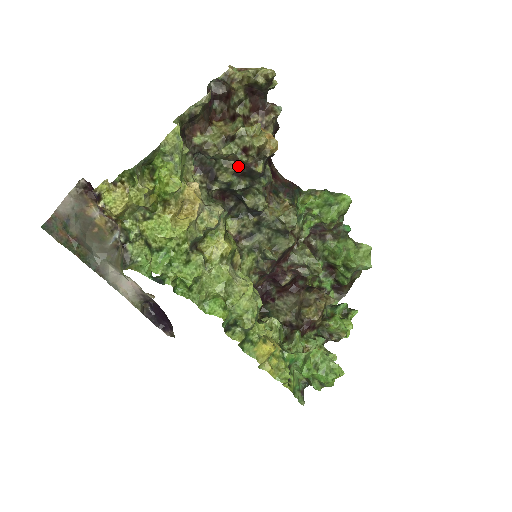
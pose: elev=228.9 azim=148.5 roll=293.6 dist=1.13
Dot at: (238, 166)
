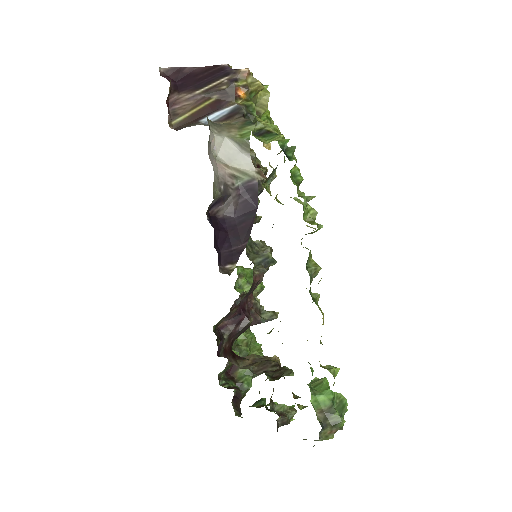
Dot at: occluded
